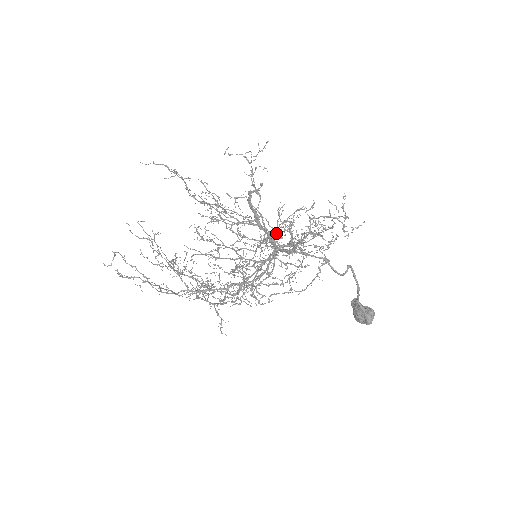
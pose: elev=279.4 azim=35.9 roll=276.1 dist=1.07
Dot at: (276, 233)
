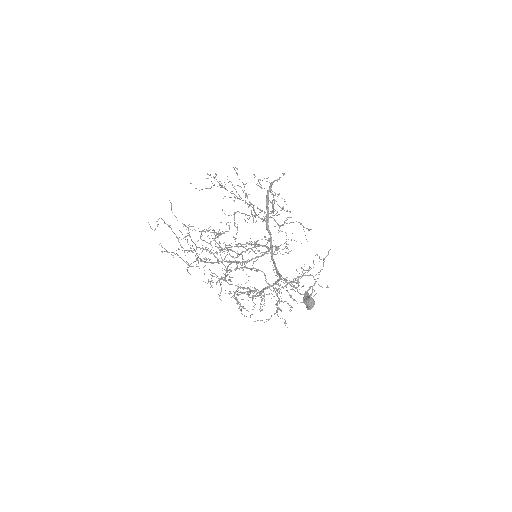
Dot at: occluded
